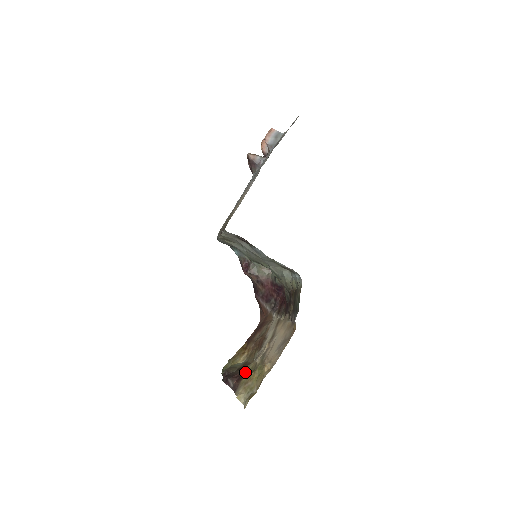
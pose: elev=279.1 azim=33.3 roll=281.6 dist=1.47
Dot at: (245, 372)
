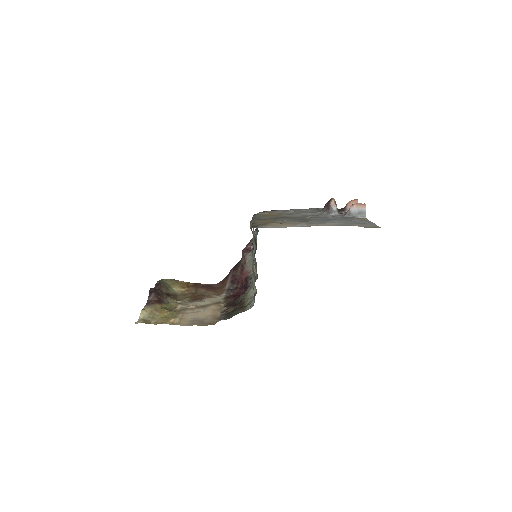
Dot at: (166, 302)
